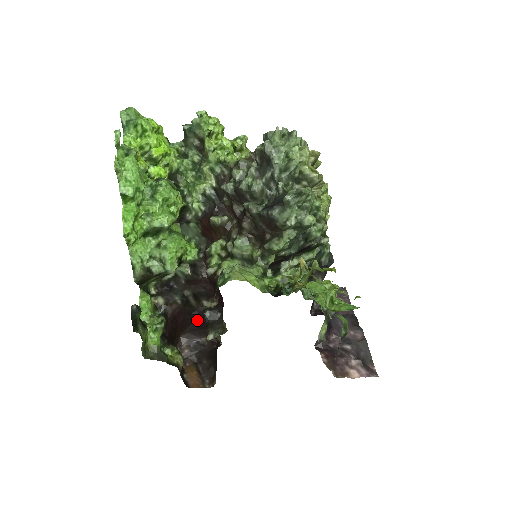
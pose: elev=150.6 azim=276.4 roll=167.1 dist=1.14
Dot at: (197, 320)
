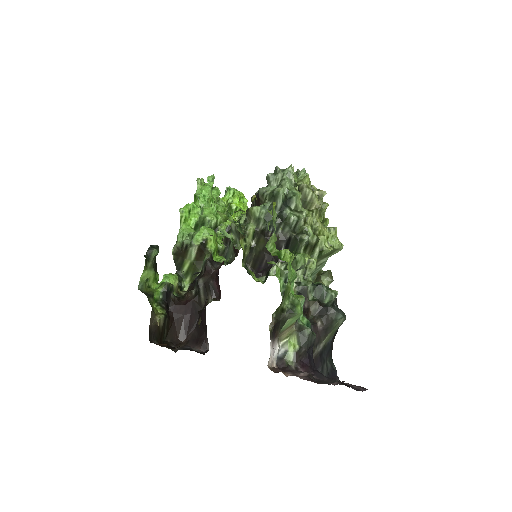
Dot at: occluded
